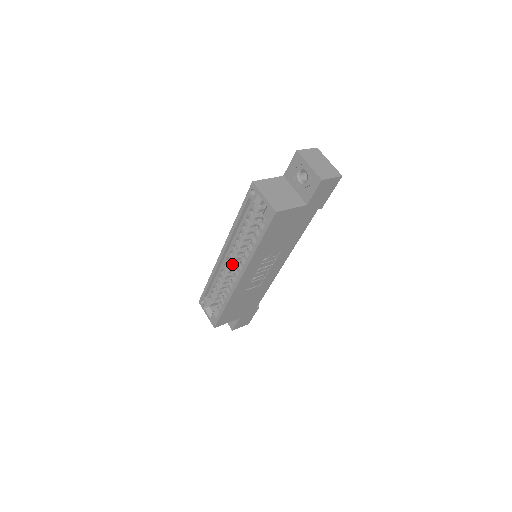
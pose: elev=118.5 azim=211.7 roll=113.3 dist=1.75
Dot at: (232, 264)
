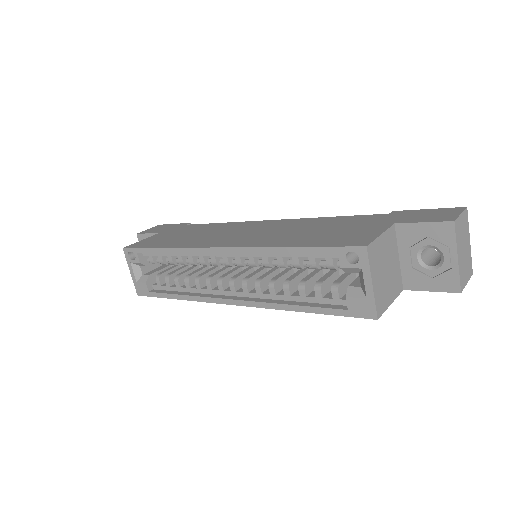
Dot at: (221, 265)
